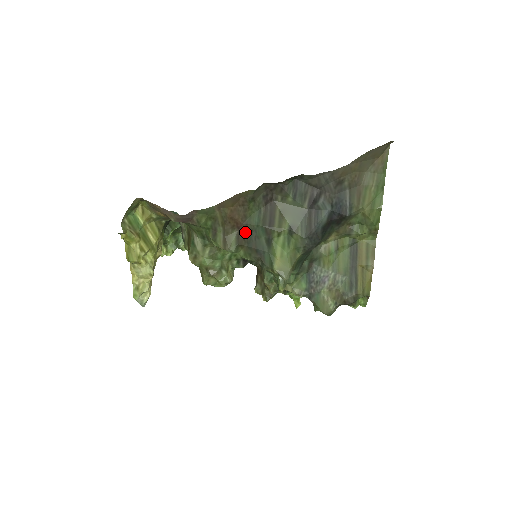
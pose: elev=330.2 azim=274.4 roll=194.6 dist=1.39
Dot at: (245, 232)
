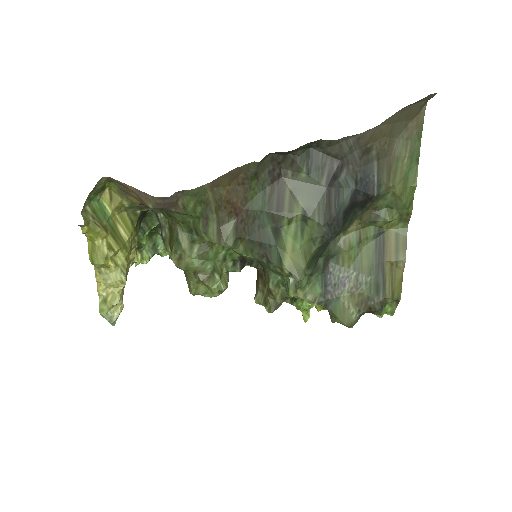
Dot at: (245, 220)
